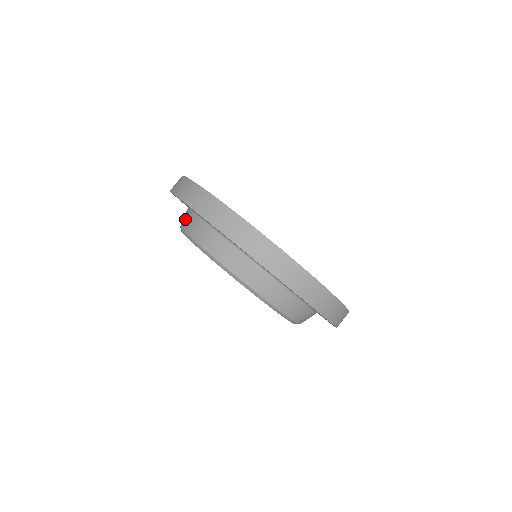
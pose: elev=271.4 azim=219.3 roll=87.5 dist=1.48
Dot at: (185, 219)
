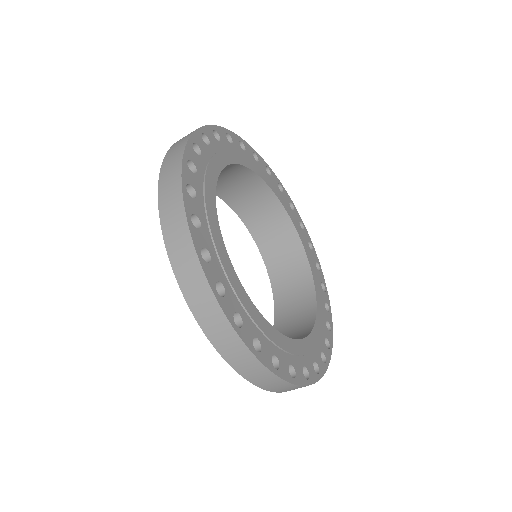
Dot at: occluded
